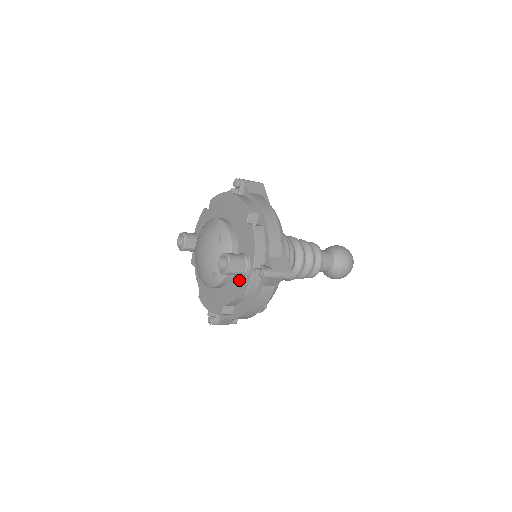
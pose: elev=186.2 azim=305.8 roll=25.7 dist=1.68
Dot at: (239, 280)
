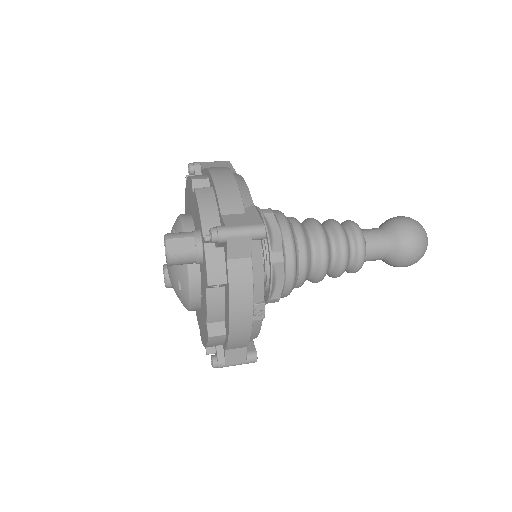
Dot at: (202, 270)
